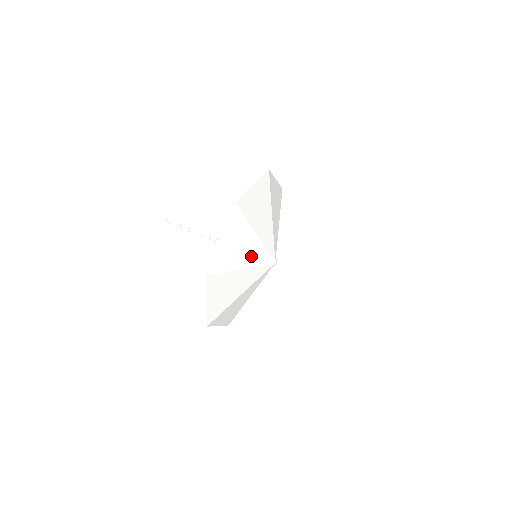
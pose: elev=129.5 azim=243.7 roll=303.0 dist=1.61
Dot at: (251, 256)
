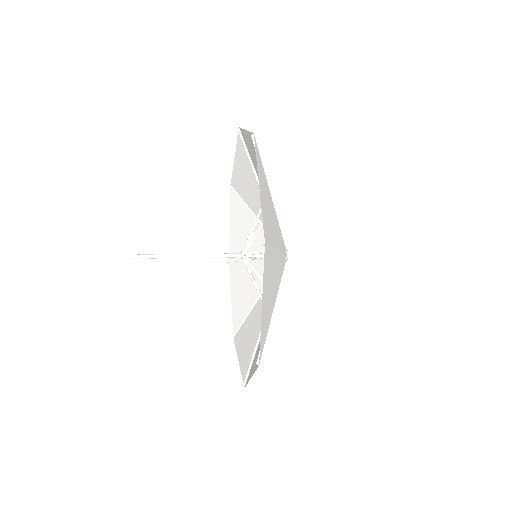
Dot at: (276, 232)
